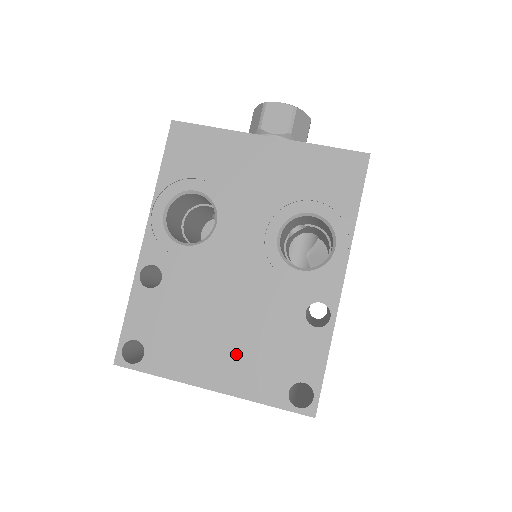
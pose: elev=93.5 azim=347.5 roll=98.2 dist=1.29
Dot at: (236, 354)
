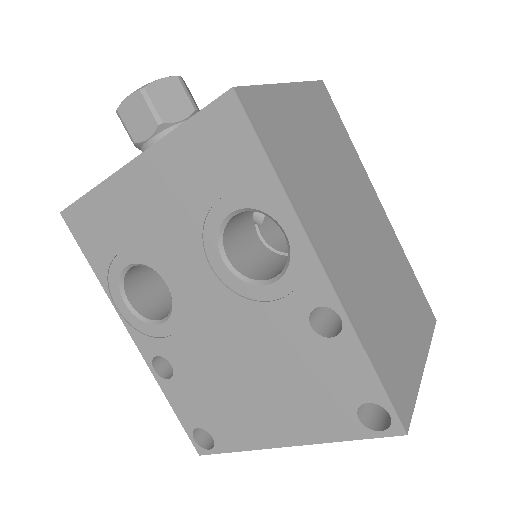
Dot at: (281, 403)
